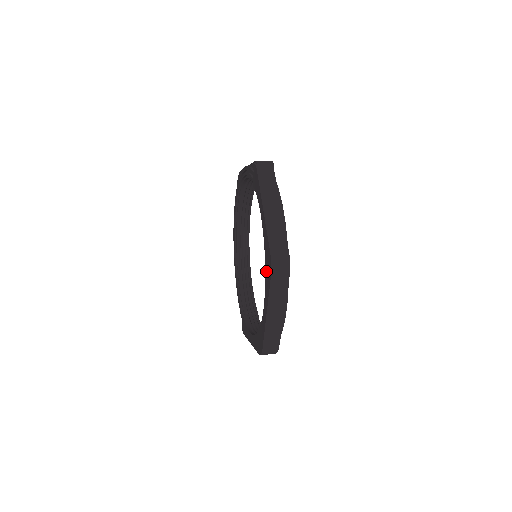
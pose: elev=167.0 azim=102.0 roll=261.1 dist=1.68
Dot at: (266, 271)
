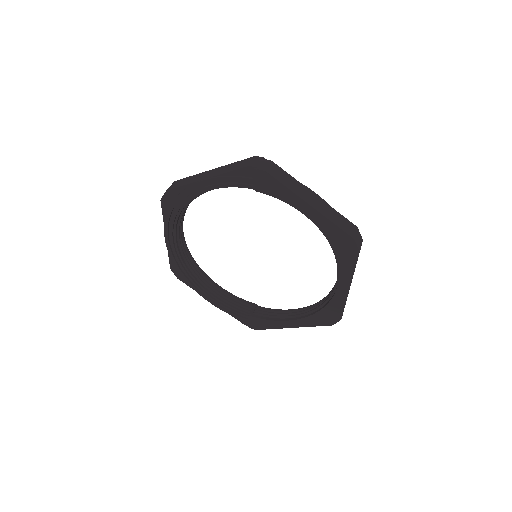
Dot at: (340, 255)
